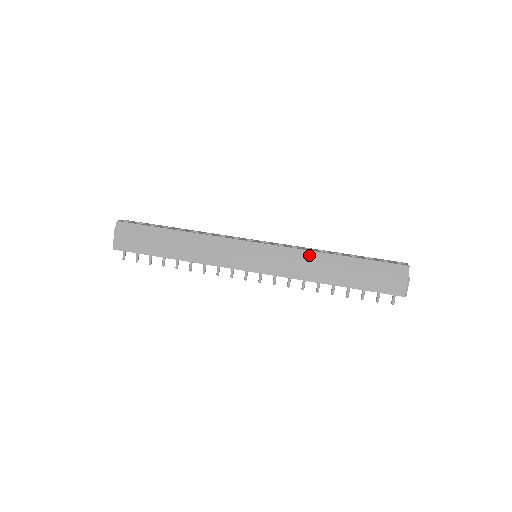
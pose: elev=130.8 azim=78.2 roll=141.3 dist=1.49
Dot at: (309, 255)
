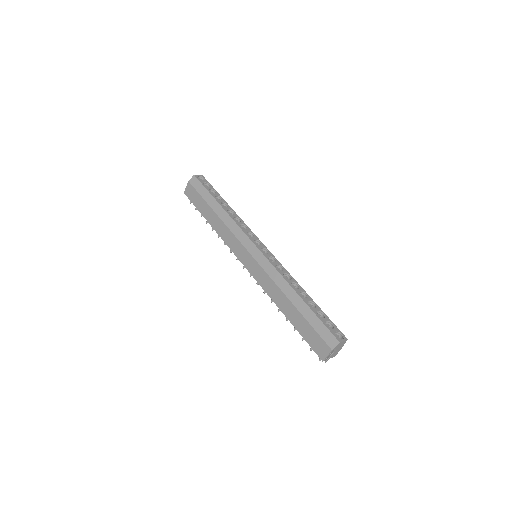
Dot at: (281, 281)
